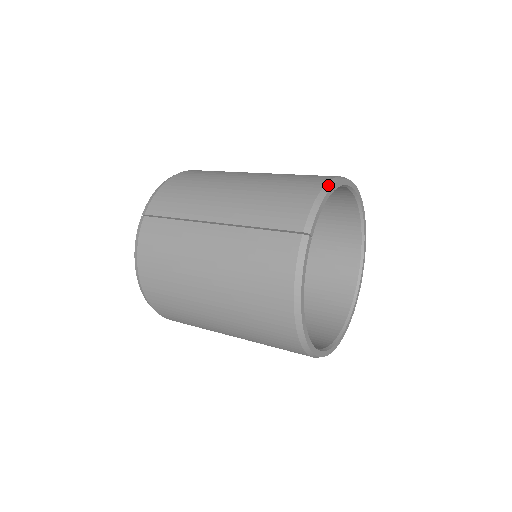
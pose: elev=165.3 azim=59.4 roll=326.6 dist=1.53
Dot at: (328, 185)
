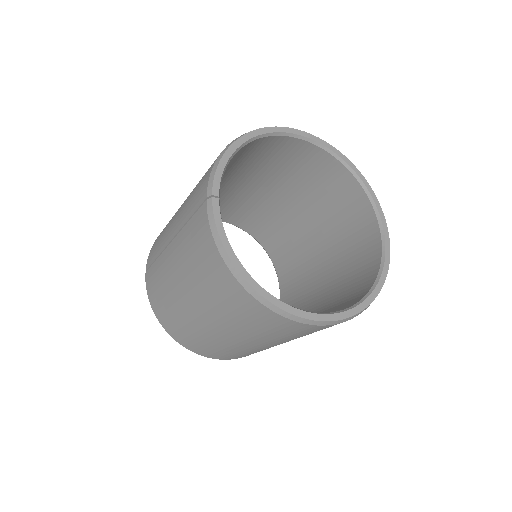
Dot at: (231, 143)
